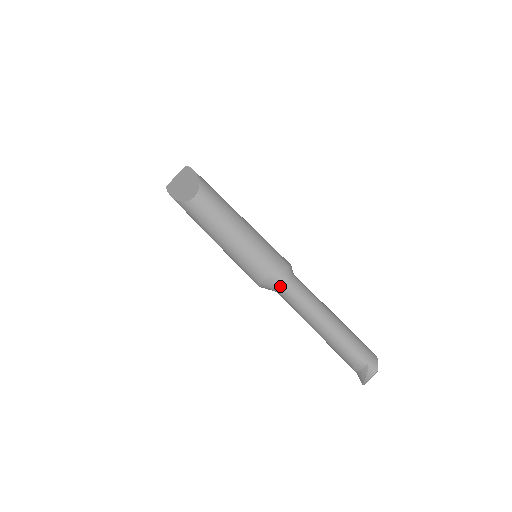
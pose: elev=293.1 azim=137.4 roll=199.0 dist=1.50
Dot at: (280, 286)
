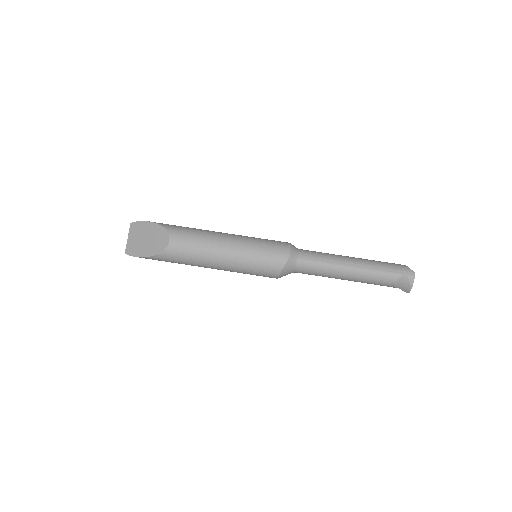
Dot at: (298, 264)
